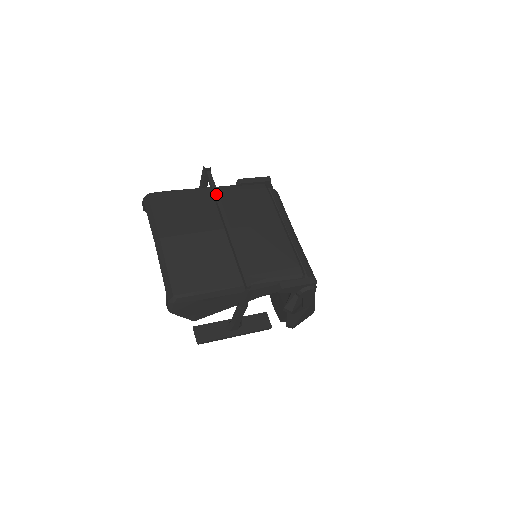
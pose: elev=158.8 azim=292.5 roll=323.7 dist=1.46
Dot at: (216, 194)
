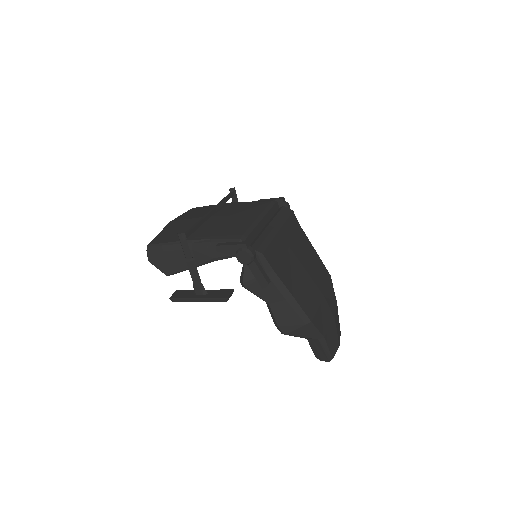
Dot at: (223, 200)
